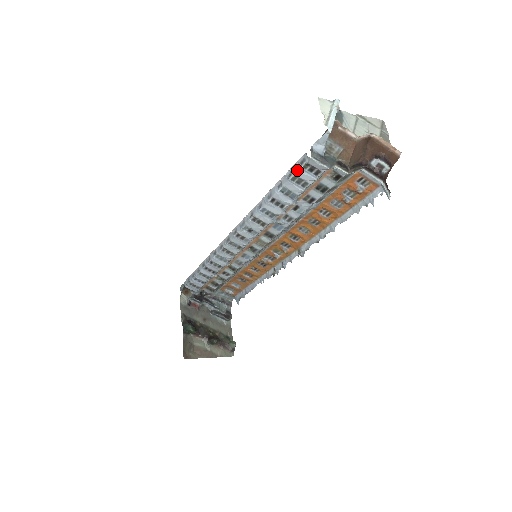
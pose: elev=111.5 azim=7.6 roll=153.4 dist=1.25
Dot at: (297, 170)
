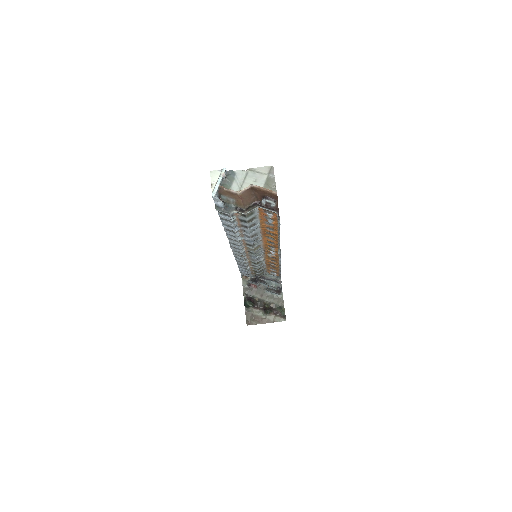
Dot at: (219, 215)
